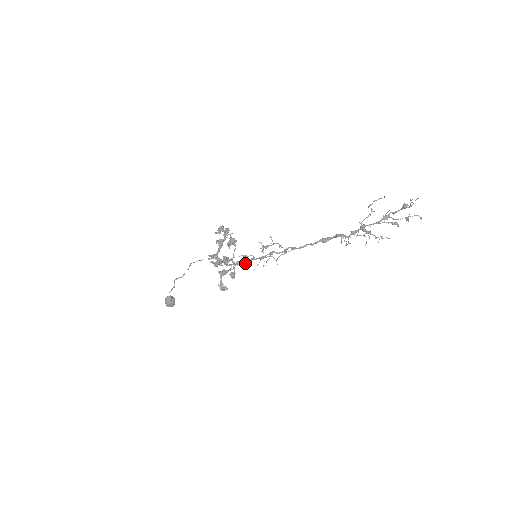
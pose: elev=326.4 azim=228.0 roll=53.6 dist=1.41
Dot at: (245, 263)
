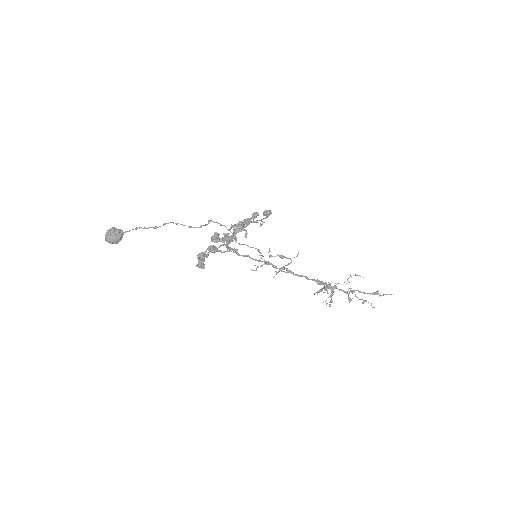
Dot at: (240, 255)
